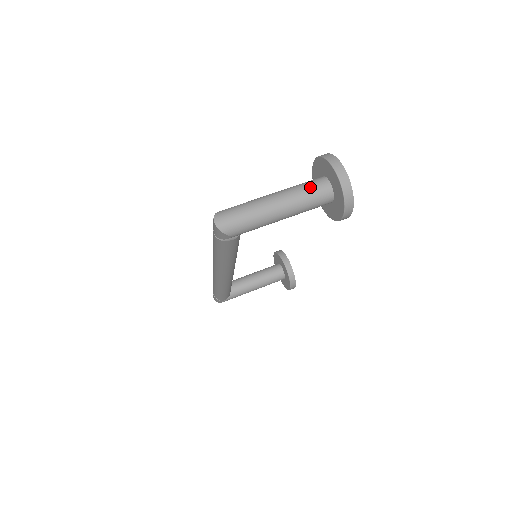
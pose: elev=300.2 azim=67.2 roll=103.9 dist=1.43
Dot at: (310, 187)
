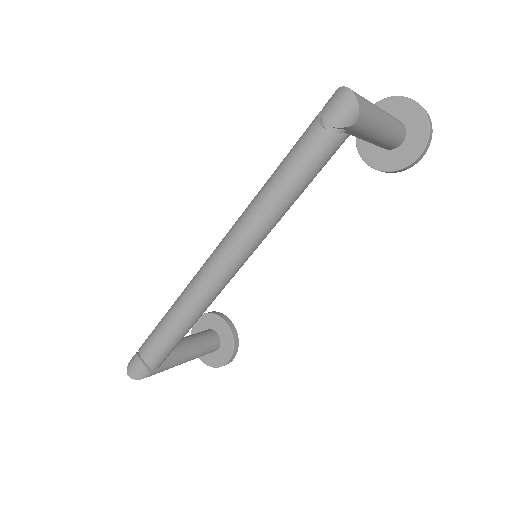
Dot at: occluded
